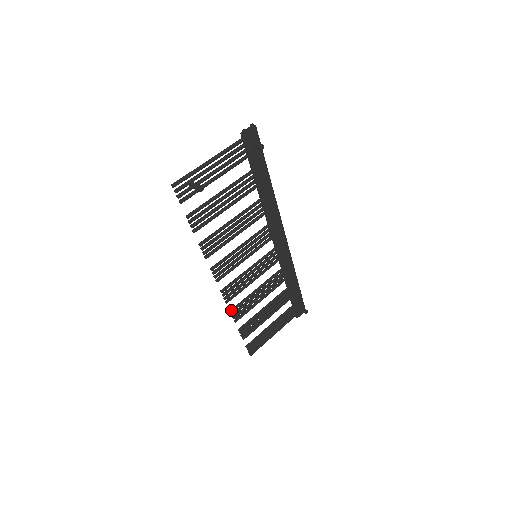
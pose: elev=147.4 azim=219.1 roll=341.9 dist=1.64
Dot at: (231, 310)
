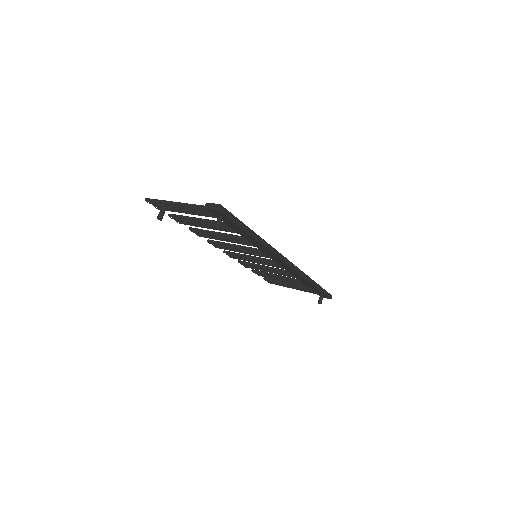
Dot at: (239, 261)
